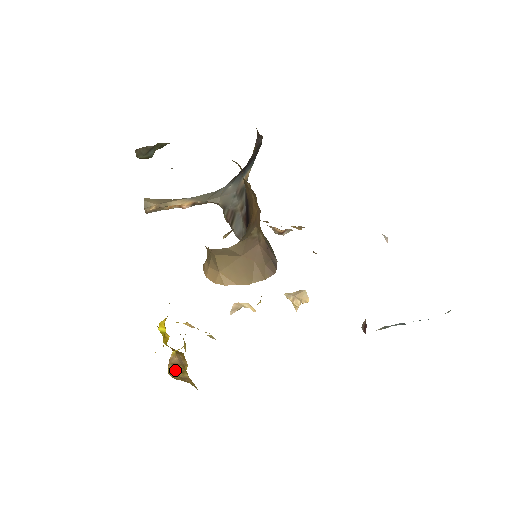
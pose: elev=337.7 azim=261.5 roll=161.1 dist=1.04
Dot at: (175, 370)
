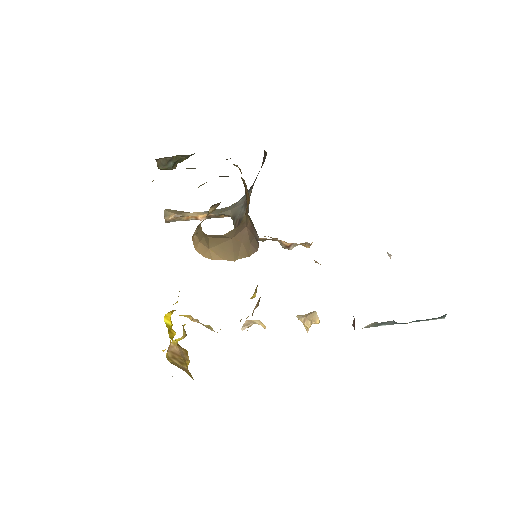
Dot at: (174, 359)
